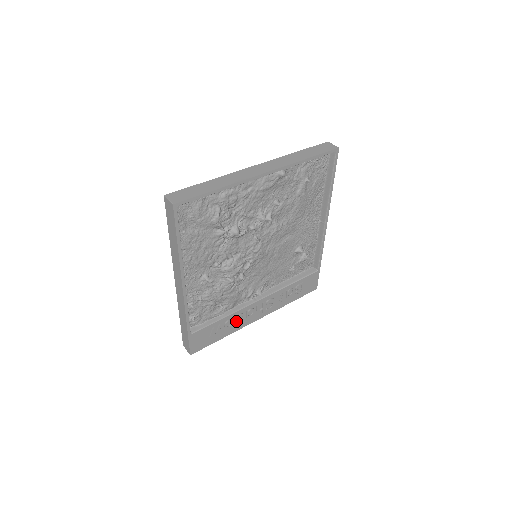
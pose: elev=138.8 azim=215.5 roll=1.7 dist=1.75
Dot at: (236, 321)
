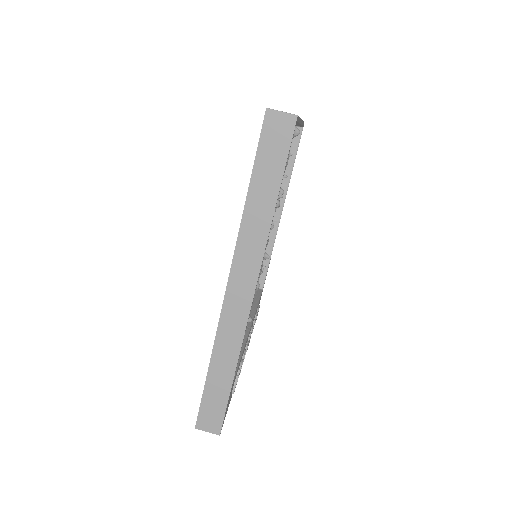
Dot at: occluded
